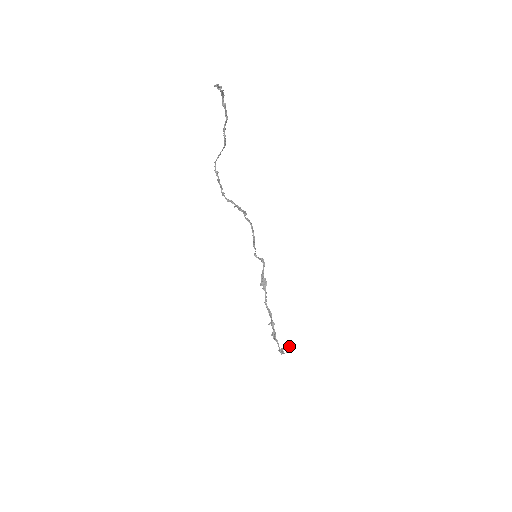
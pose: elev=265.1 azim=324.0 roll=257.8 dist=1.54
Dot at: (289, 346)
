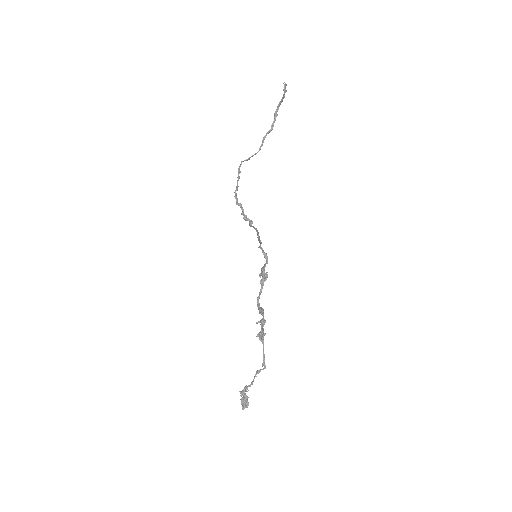
Dot at: occluded
